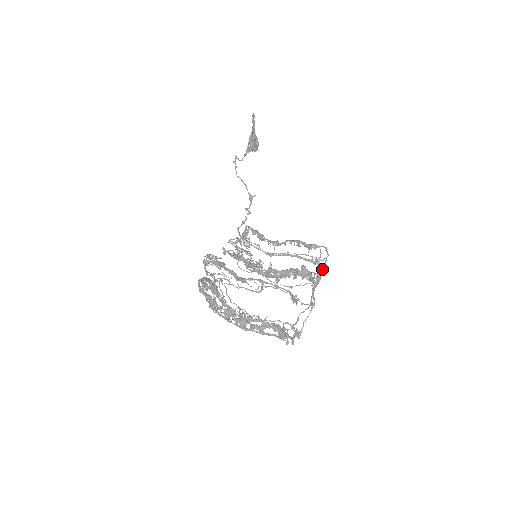
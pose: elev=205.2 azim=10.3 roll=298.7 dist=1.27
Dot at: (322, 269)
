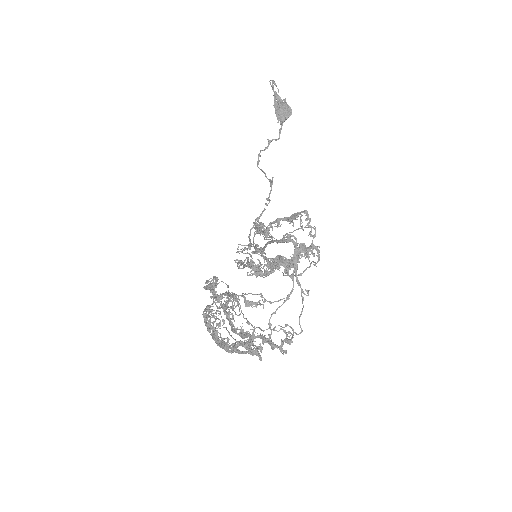
Dot at: (312, 240)
